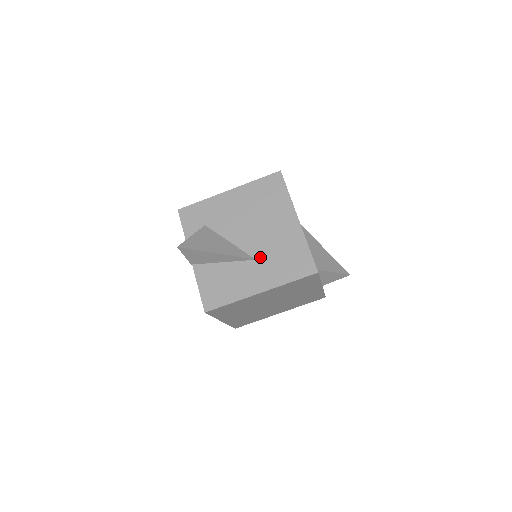
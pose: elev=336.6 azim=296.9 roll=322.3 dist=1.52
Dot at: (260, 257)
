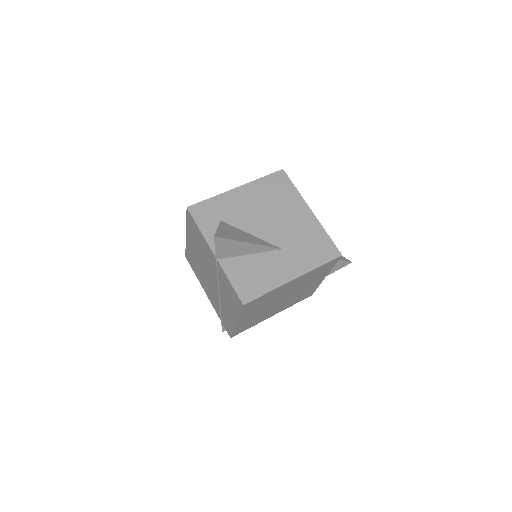
Dot at: (285, 246)
